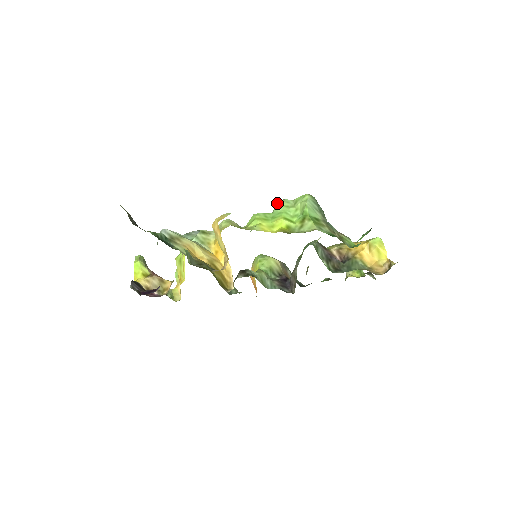
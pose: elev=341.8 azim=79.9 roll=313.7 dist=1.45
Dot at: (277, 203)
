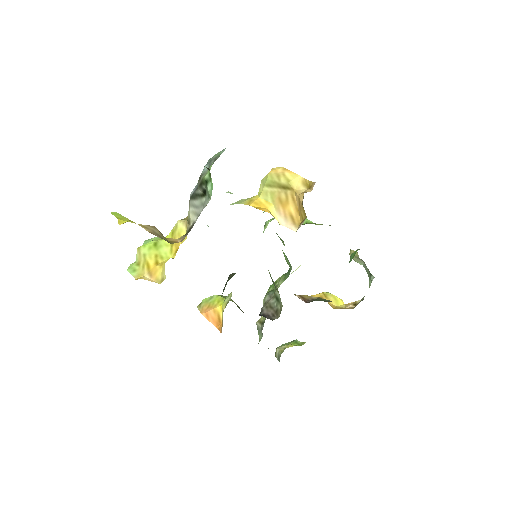
Dot at: occluded
